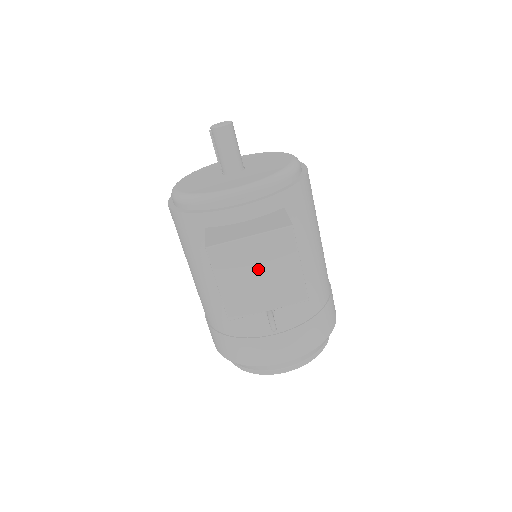
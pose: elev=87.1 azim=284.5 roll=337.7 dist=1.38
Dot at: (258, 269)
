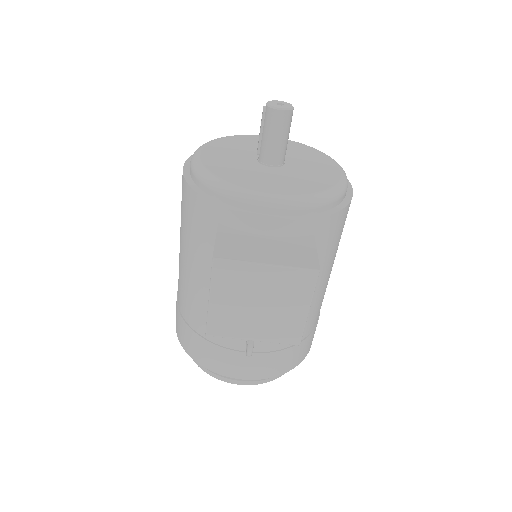
Dot at: (261, 299)
